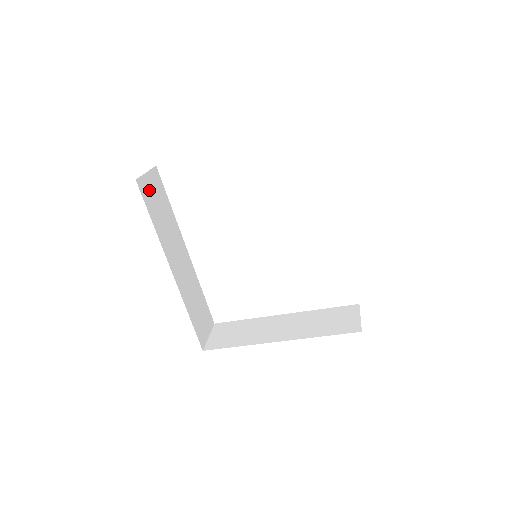
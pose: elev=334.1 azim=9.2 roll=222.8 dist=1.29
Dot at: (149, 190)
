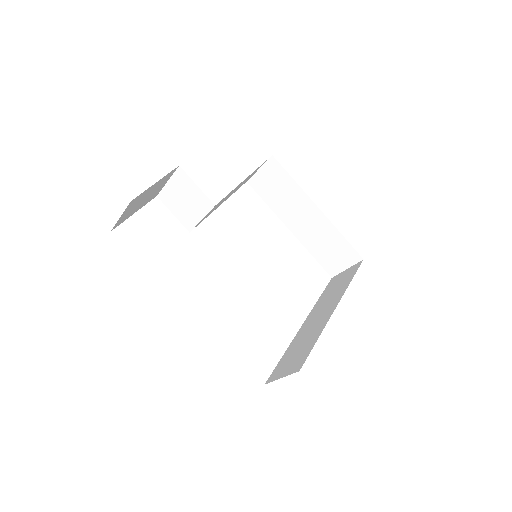
Dot at: occluded
